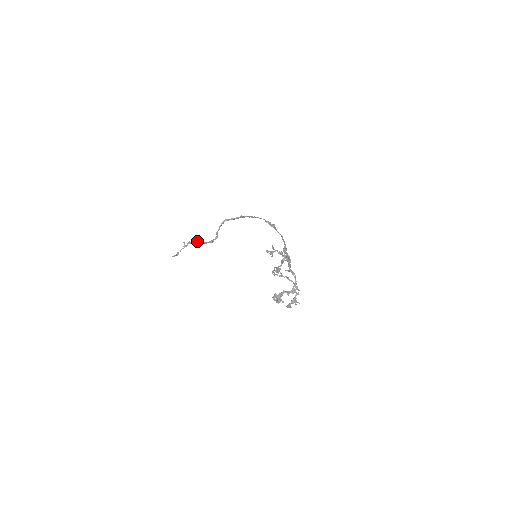
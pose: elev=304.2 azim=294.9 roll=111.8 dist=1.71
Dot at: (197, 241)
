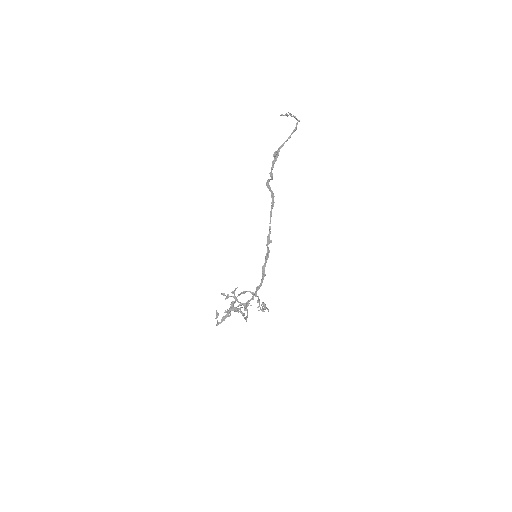
Dot at: (295, 127)
